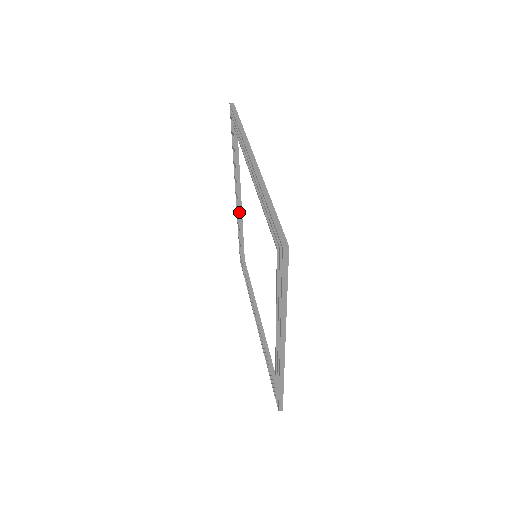
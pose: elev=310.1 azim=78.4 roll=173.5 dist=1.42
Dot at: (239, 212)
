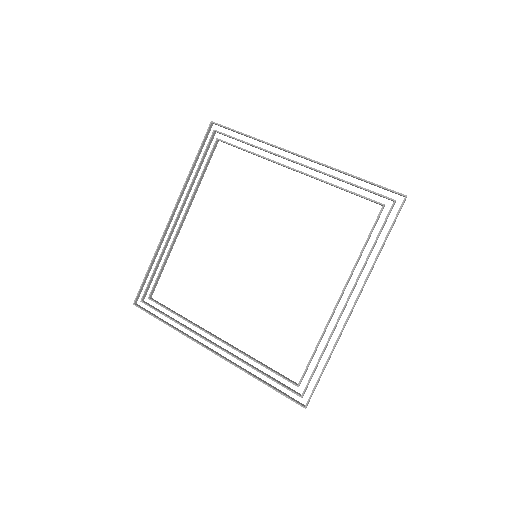
Dot at: (177, 233)
